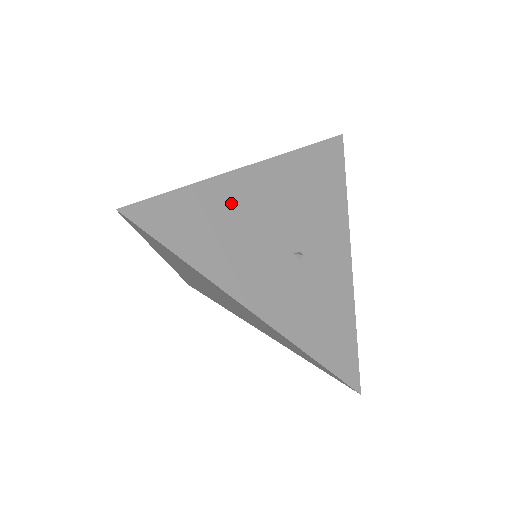
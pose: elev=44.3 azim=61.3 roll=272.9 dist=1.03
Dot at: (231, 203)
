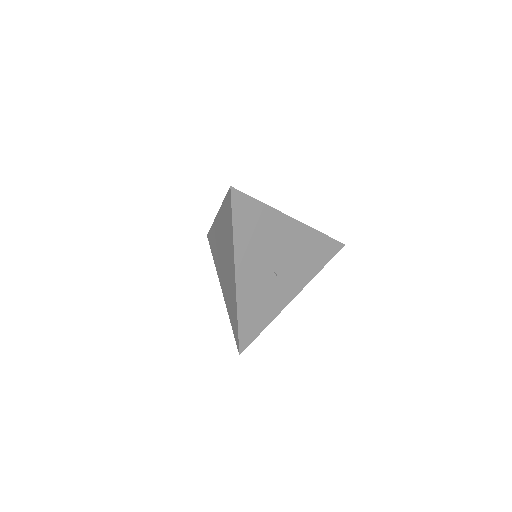
Dot at: (271, 226)
